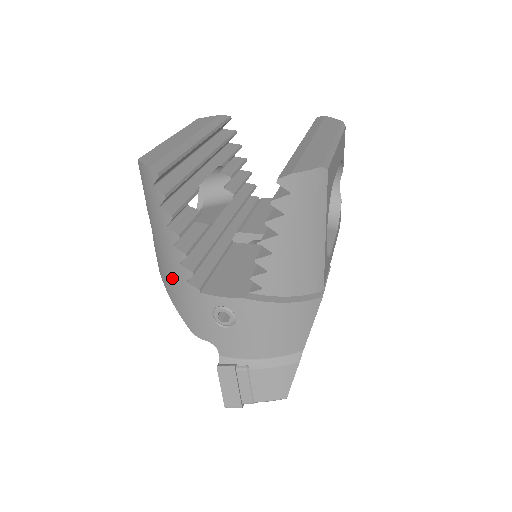
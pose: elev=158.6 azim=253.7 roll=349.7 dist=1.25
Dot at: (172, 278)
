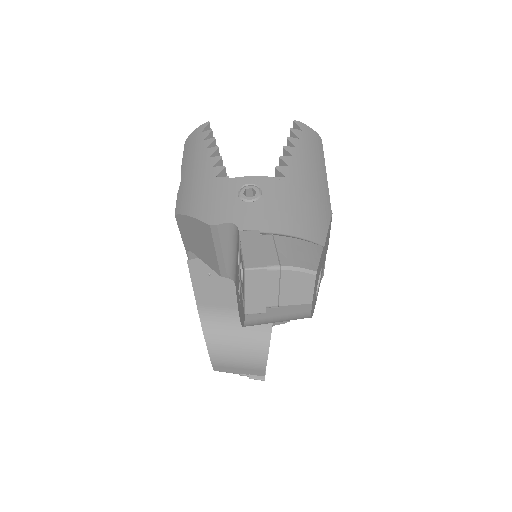
Dot at: (198, 188)
